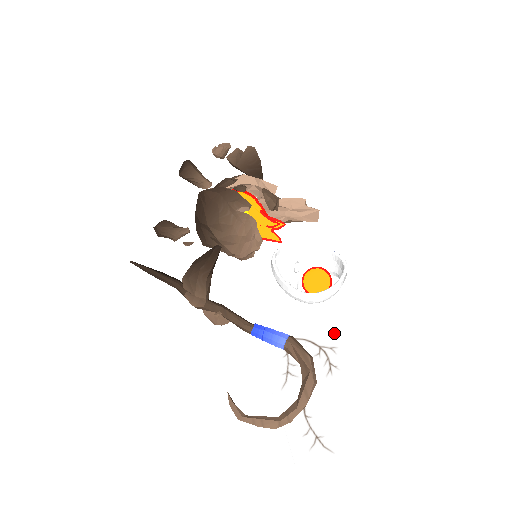
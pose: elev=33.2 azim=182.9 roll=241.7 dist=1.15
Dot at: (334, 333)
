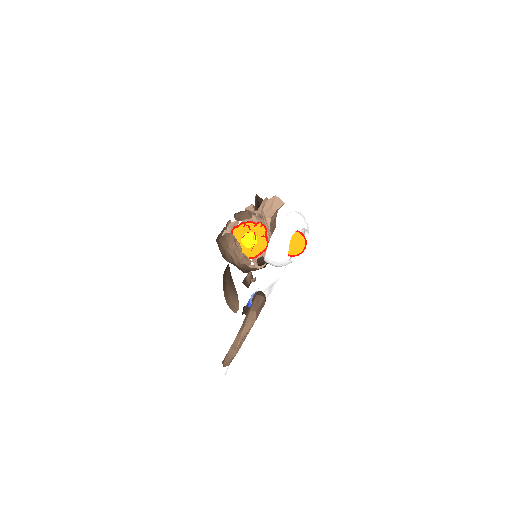
Dot at: (284, 269)
